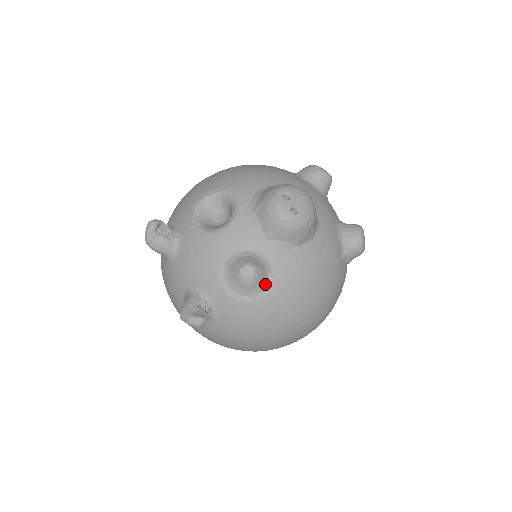
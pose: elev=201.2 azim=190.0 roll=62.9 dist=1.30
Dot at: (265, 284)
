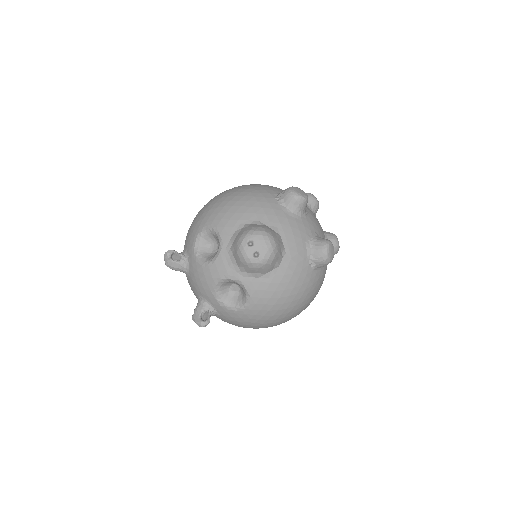
Dot at: (245, 300)
